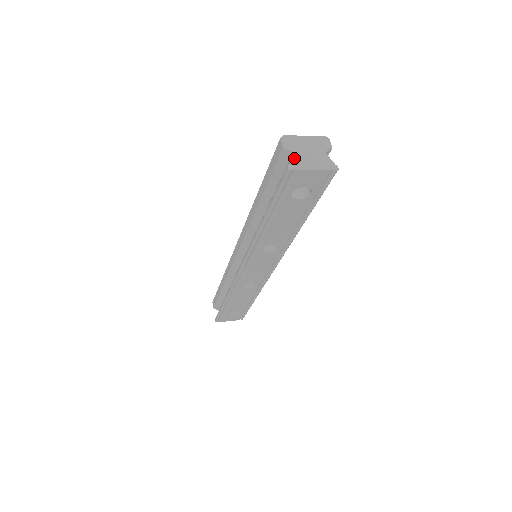
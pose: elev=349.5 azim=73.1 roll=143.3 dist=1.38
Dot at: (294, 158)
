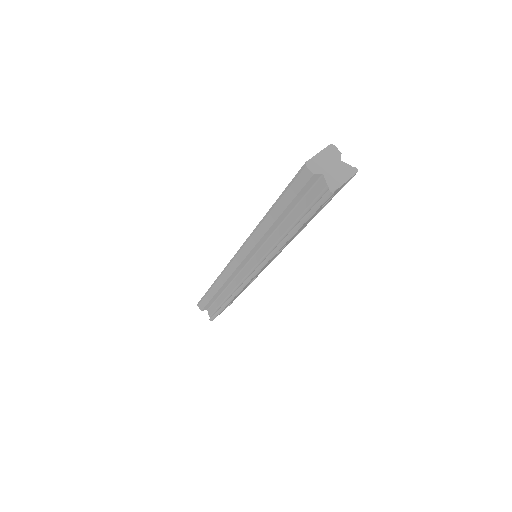
Dot at: (327, 179)
